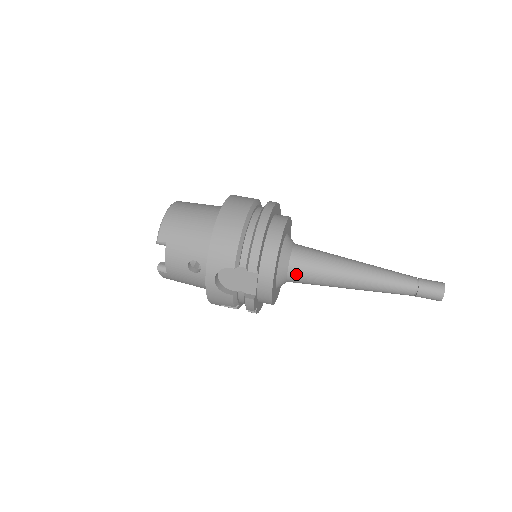
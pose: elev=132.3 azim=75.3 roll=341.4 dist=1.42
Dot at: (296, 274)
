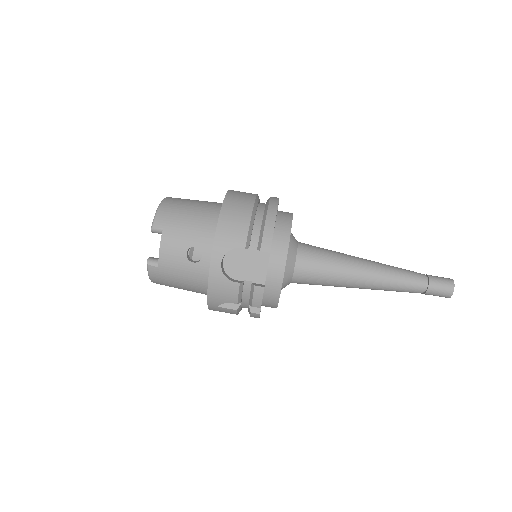
Dot at: (304, 268)
